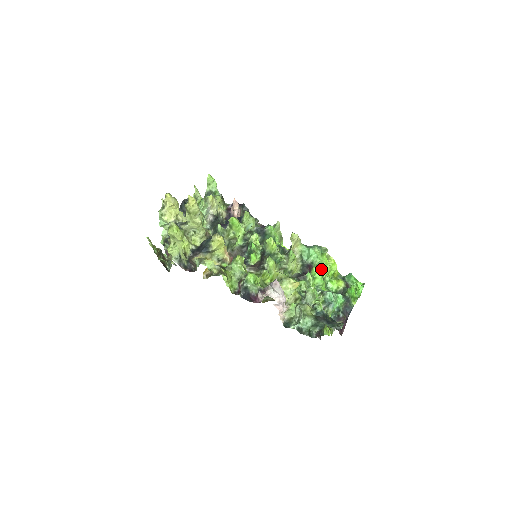
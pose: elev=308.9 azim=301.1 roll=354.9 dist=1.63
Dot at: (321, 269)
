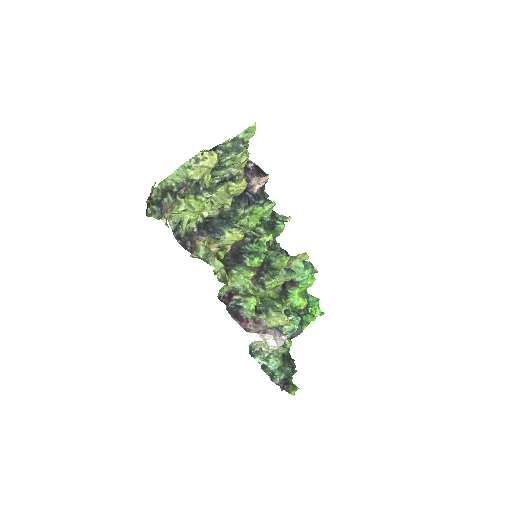
Dot at: (300, 287)
